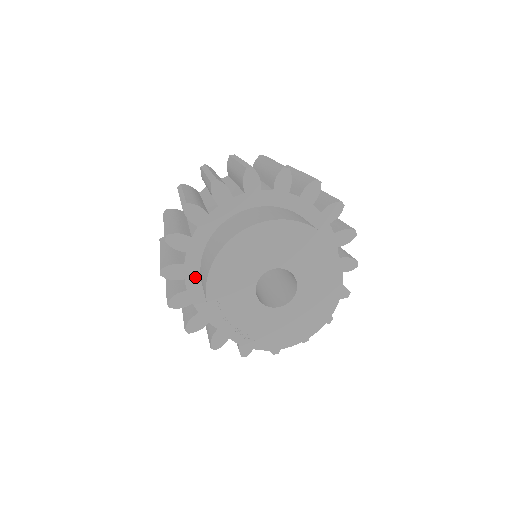
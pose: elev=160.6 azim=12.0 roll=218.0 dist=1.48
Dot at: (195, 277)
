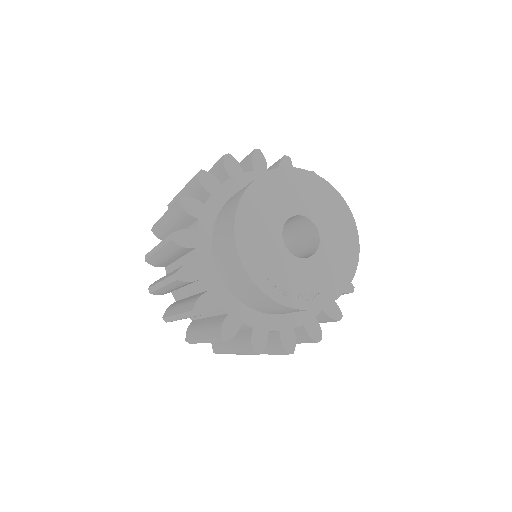
Dot at: (226, 296)
